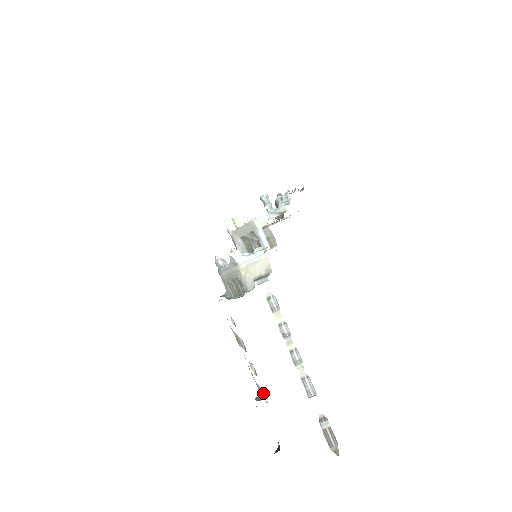
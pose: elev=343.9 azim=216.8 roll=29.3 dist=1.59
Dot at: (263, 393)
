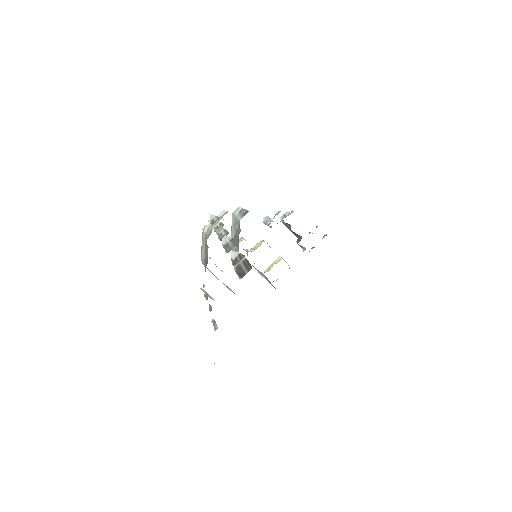
Dot at: (214, 324)
